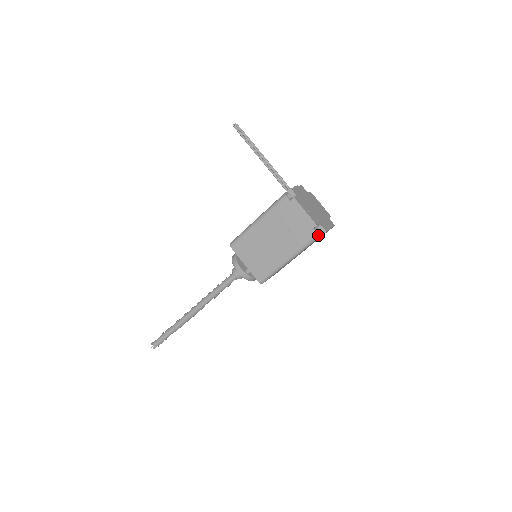
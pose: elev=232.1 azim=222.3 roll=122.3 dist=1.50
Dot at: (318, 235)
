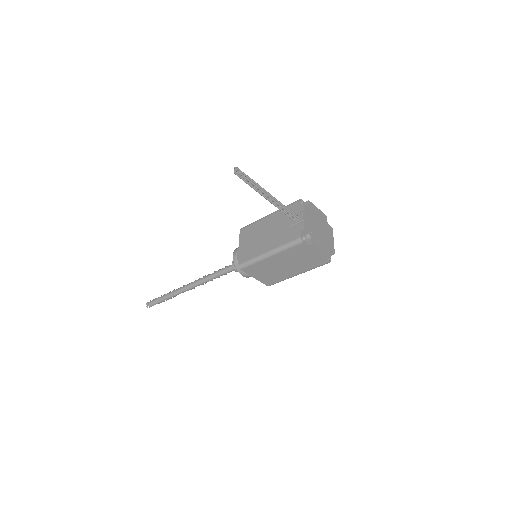
Dot at: occluded
